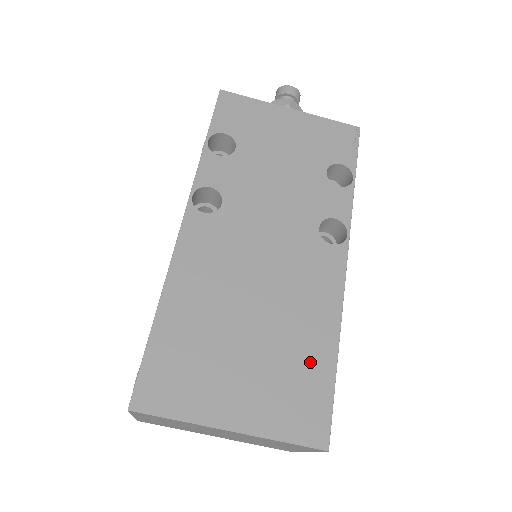
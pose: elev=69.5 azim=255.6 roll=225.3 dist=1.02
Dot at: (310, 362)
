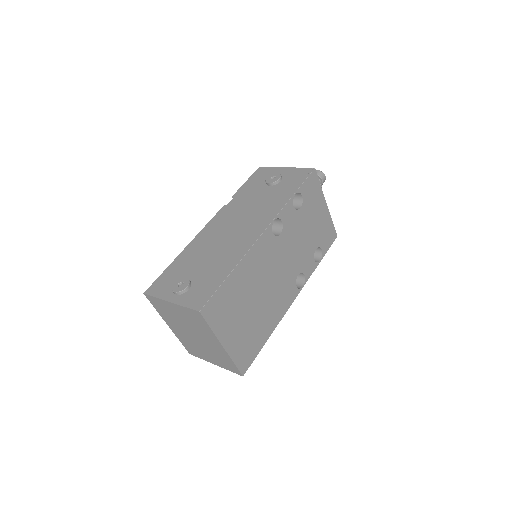
Dot at: (260, 335)
